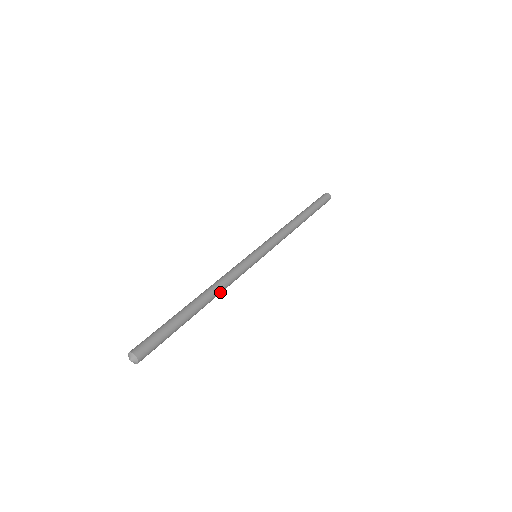
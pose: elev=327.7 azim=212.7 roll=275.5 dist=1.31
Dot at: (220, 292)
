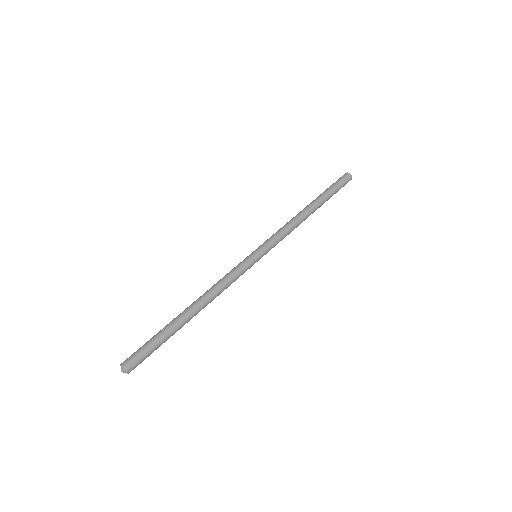
Dot at: (212, 300)
